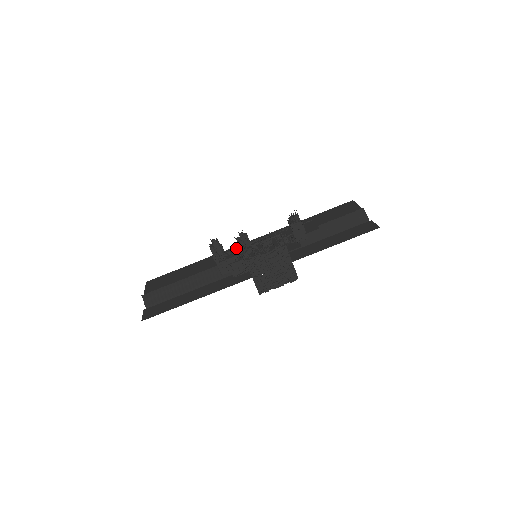
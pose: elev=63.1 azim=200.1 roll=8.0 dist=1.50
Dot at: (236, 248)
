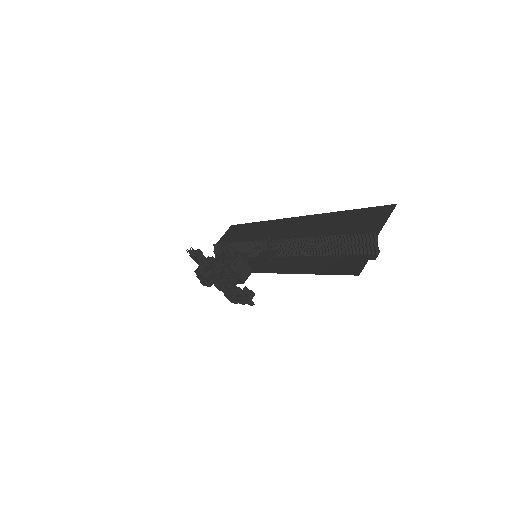
Dot at: (222, 254)
